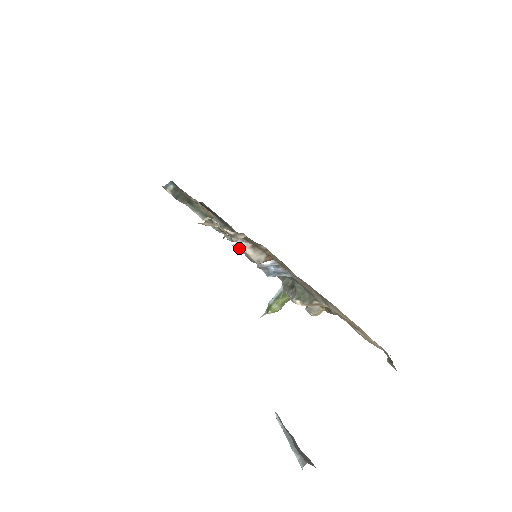
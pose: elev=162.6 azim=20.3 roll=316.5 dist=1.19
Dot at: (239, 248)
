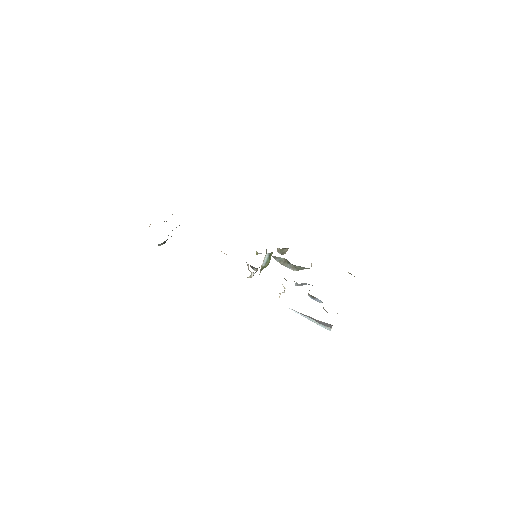
Dot at: occluded
